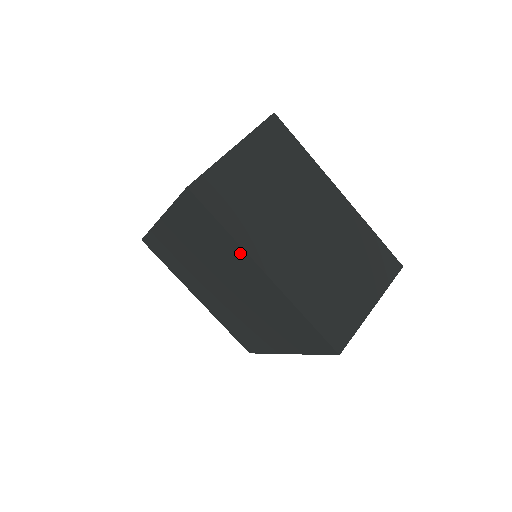
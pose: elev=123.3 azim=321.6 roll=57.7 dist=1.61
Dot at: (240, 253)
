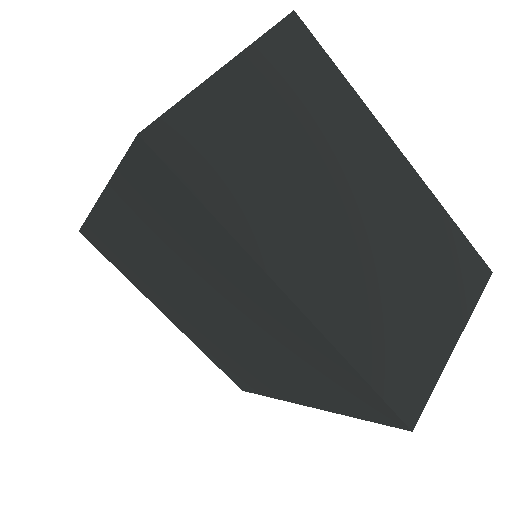
Dot at: (241, 260)
